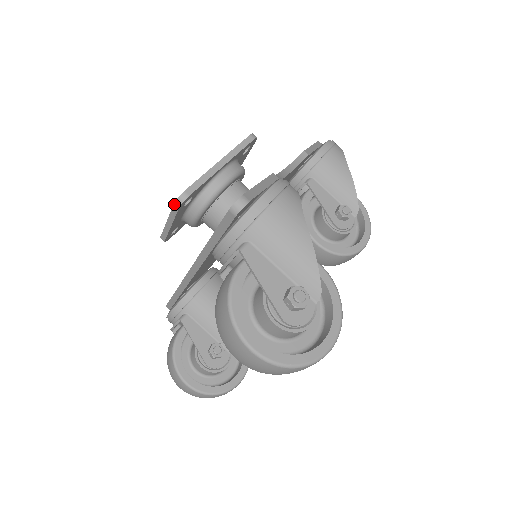
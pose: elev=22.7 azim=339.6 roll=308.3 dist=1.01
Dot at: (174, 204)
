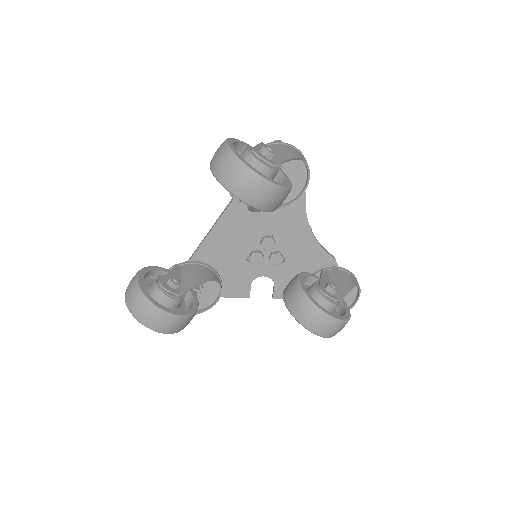
Dot at: occluded
